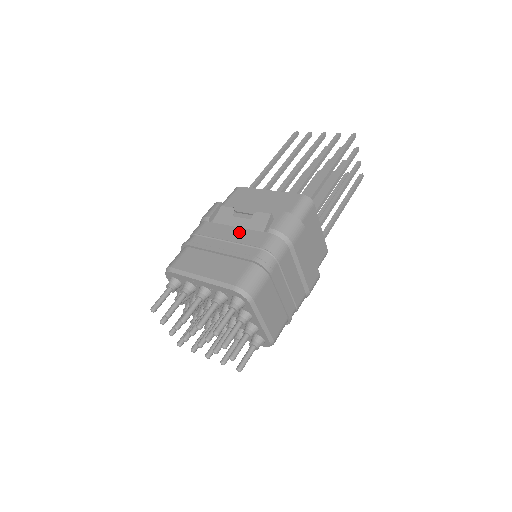
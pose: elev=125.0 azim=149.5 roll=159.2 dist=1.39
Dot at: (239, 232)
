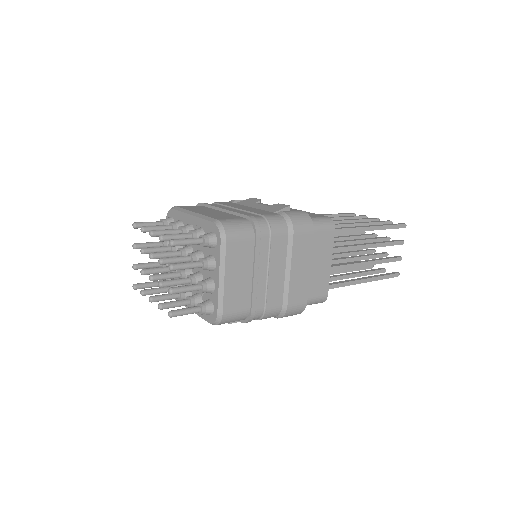
Dot at: (252, 208)
